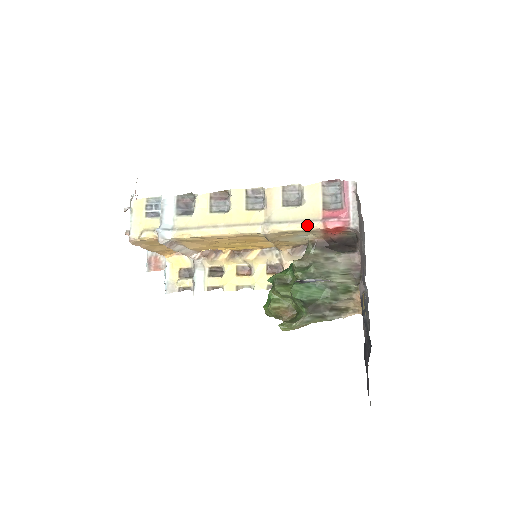
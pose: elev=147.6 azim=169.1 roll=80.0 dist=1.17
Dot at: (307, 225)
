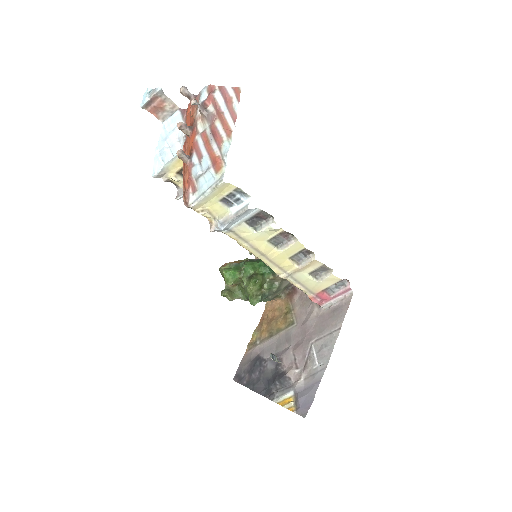
Dot at: (305, 291)
